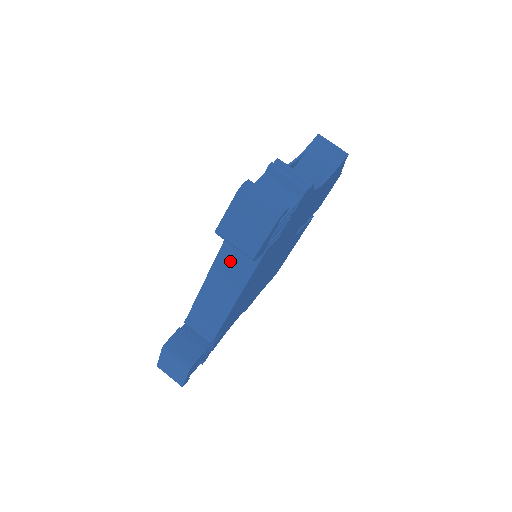
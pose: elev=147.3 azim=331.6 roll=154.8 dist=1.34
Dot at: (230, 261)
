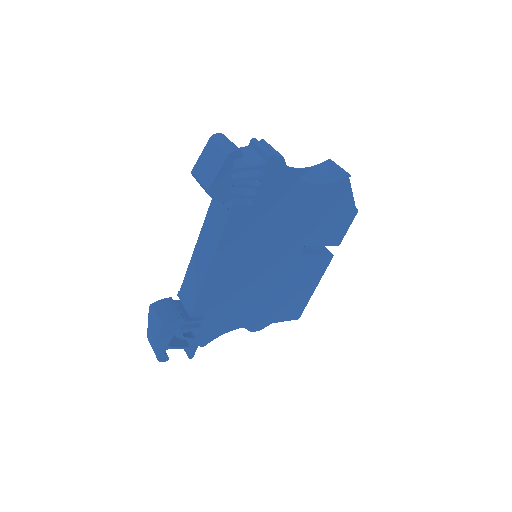
Dot at: (212, 222)
